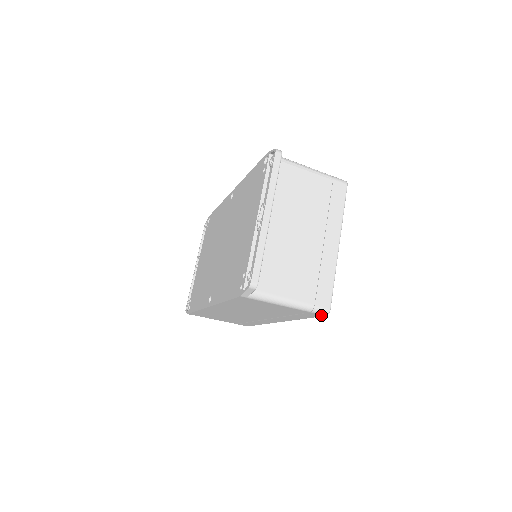
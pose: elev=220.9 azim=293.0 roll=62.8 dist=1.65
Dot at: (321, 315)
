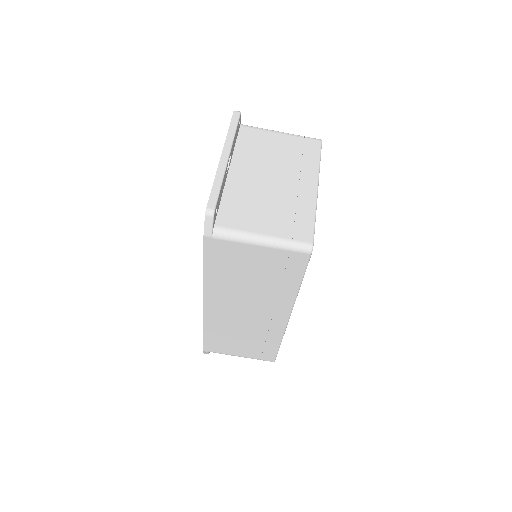
Dot at: (305, 255)
